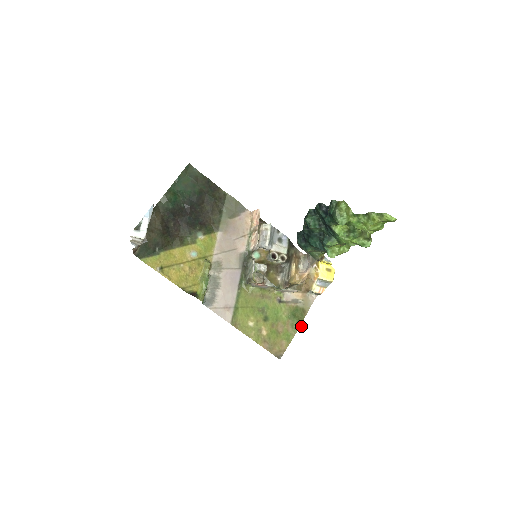
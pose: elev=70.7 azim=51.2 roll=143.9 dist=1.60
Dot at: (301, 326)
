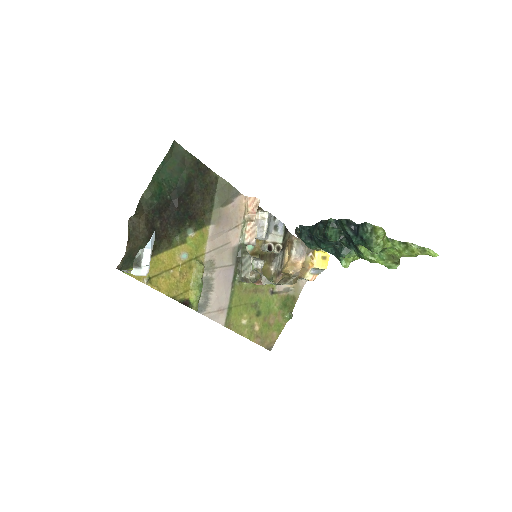
Dot at: (292, 316)
